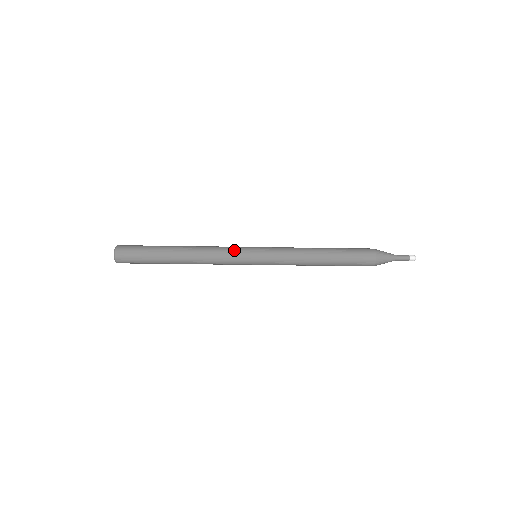
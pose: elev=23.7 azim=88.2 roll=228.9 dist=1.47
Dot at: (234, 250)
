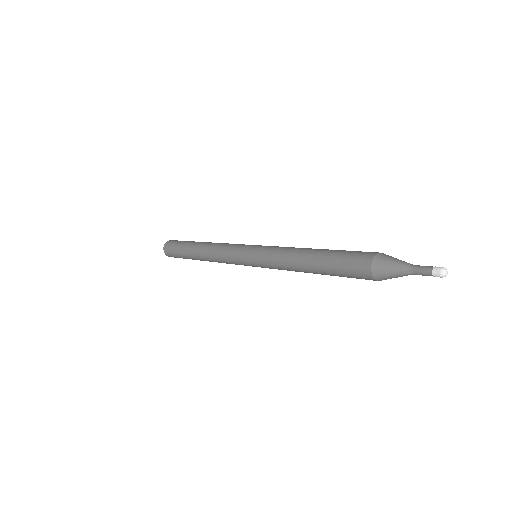
Dot at: (232, 250)
